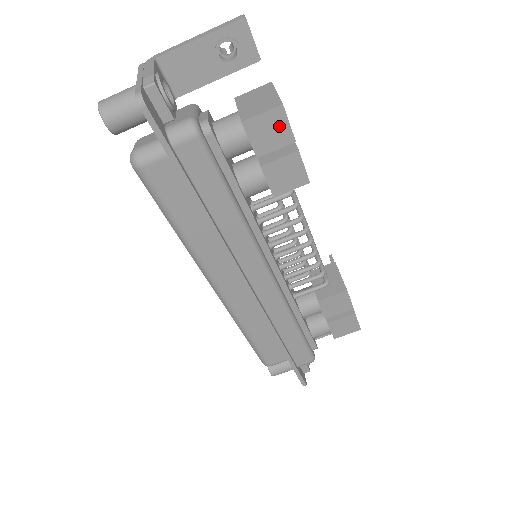
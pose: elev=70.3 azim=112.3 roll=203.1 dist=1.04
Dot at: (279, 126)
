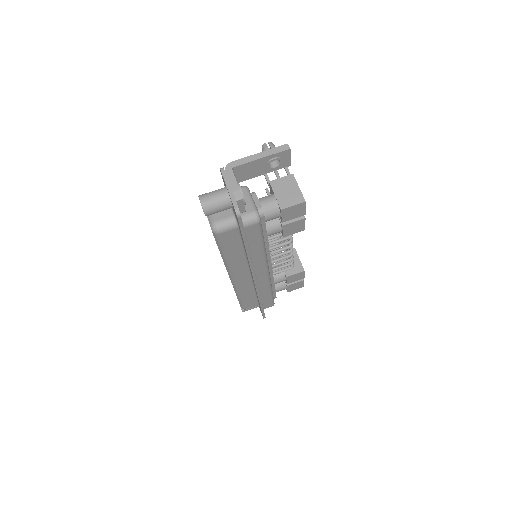
Dot at: (300, 210)
